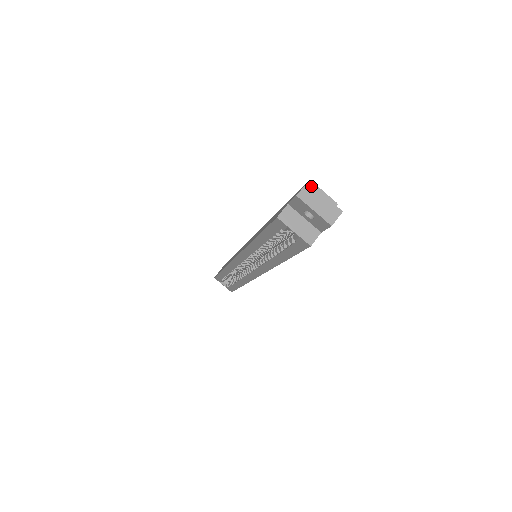
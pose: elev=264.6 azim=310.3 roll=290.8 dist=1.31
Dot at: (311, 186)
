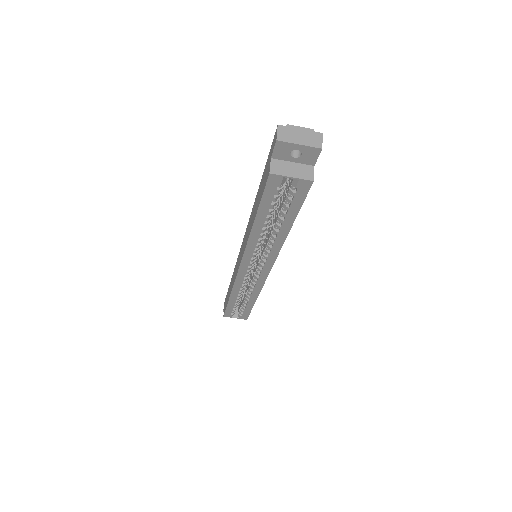
Dot at: (283, 127)
